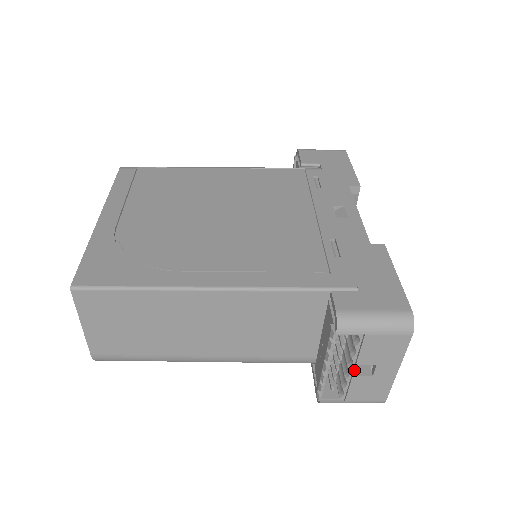
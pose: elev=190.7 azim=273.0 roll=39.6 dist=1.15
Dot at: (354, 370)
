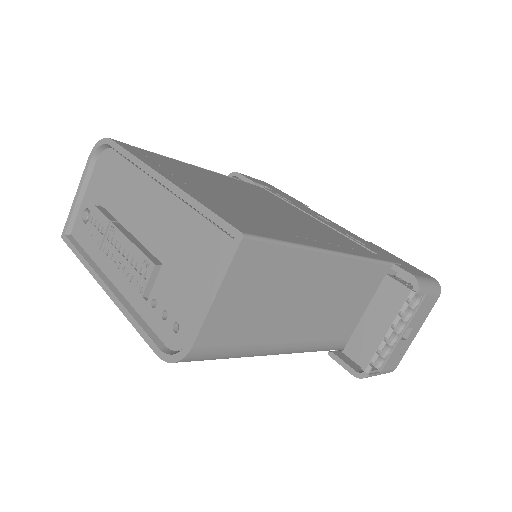
Dot at: (403, 334)
